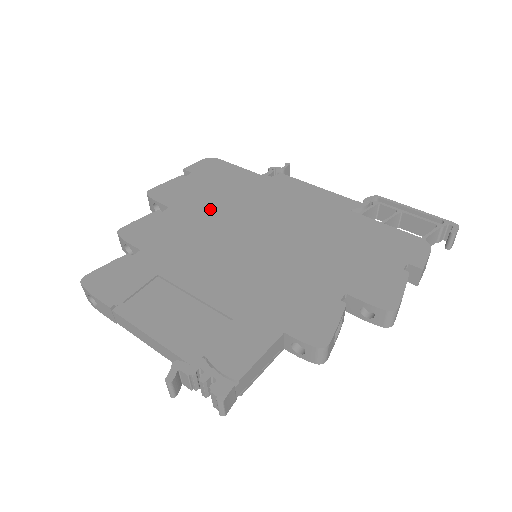
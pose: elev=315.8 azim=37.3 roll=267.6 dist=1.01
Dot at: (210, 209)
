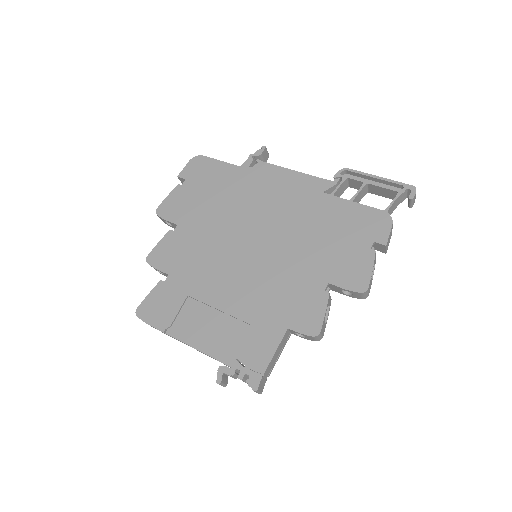
Dot at: (210, 219)
